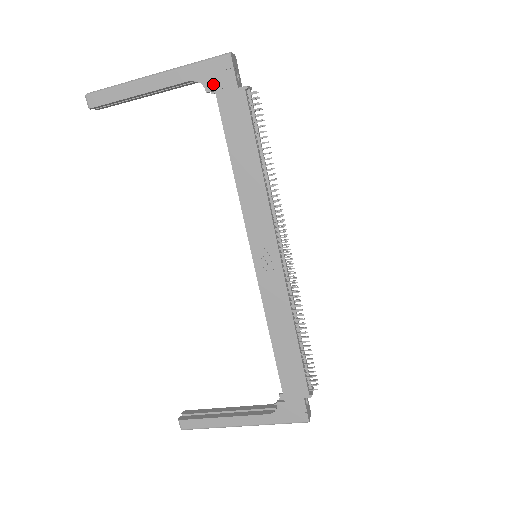
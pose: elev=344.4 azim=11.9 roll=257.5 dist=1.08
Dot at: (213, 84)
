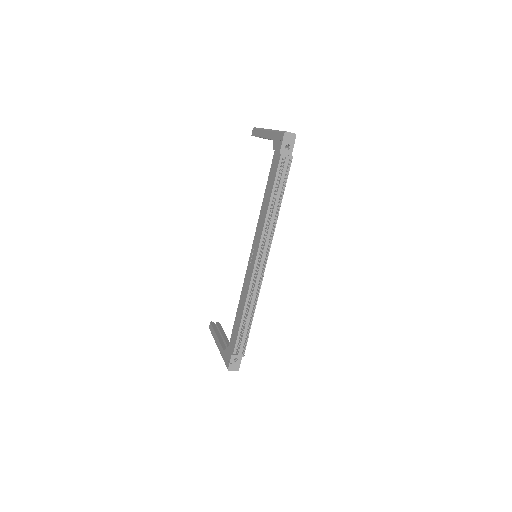
Dot at: (276, 146)
